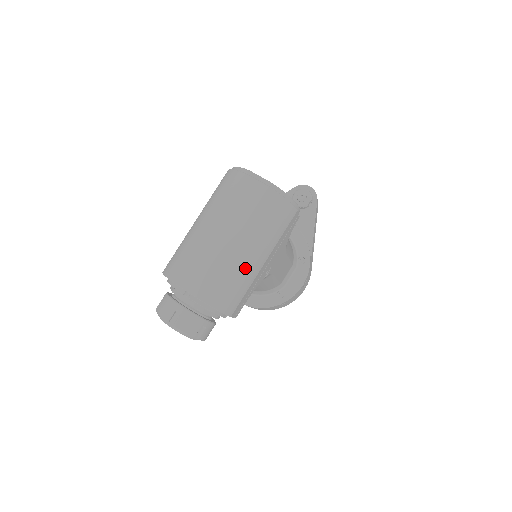
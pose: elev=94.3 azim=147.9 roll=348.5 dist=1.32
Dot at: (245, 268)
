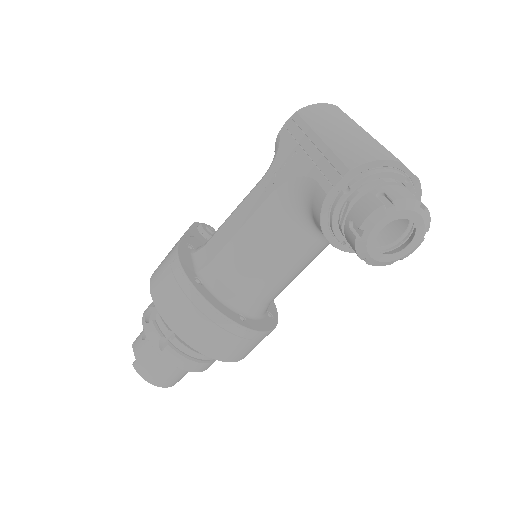
Dot at: occluded
